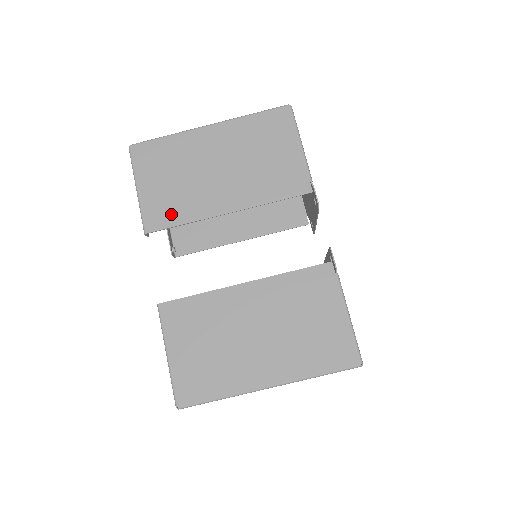
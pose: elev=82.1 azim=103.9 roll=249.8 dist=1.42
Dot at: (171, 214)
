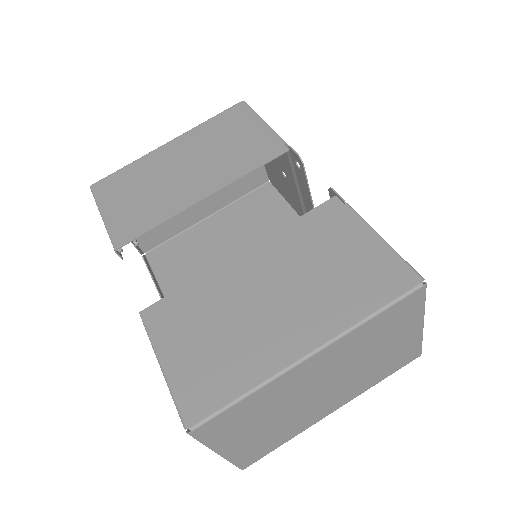
Dot at: (142, 222)
